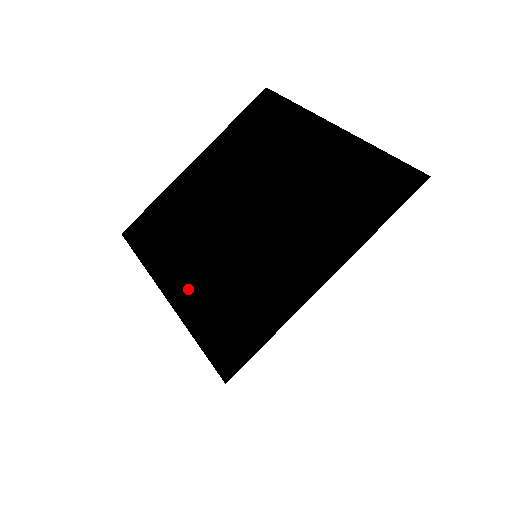
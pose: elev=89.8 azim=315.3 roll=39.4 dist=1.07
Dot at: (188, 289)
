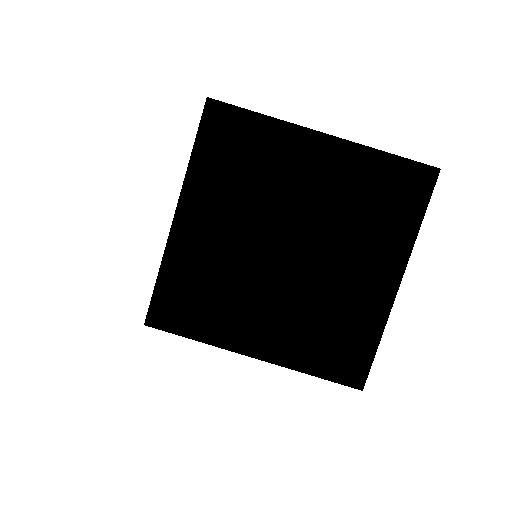
Dot at: (275, 342)
